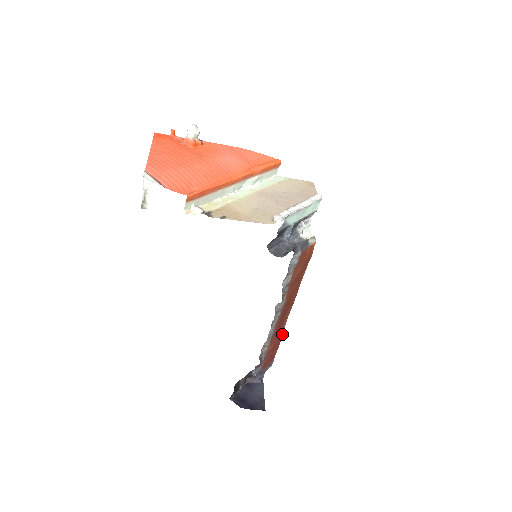
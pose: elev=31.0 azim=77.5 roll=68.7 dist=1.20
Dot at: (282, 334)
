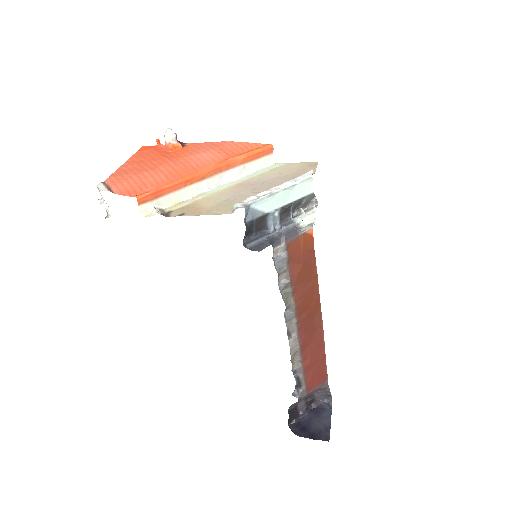
Dot at: (324, 347)
